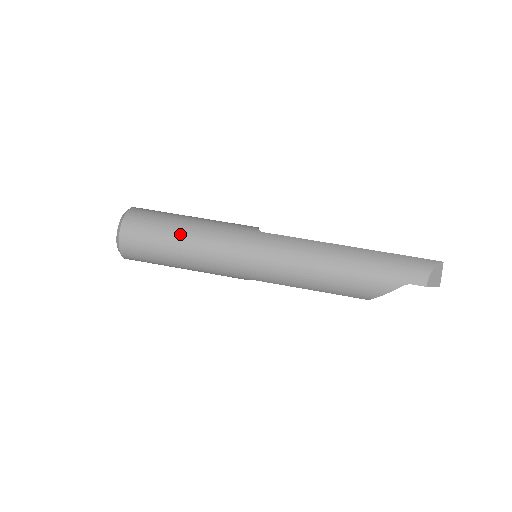
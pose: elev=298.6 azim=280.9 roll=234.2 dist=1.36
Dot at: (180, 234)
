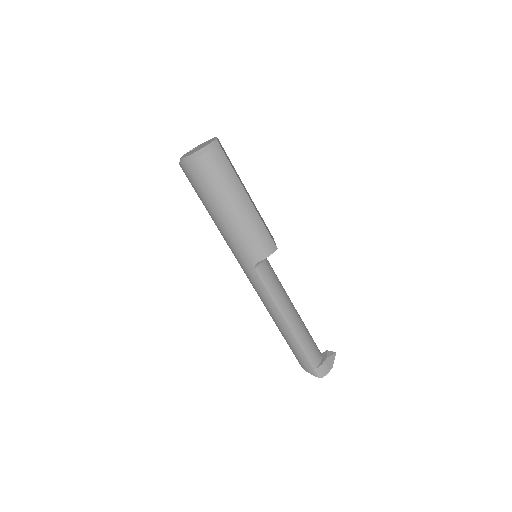
Dot at: (209, 213)
